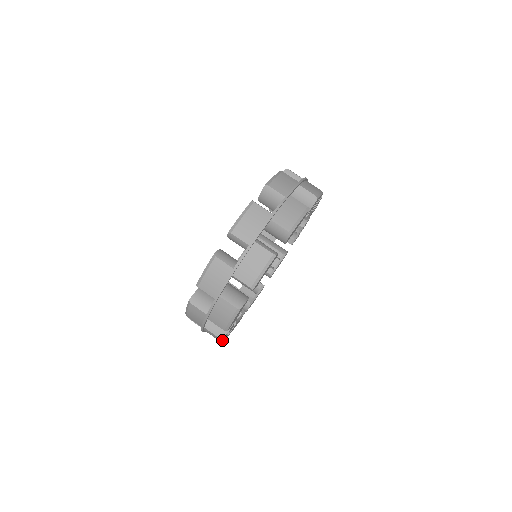
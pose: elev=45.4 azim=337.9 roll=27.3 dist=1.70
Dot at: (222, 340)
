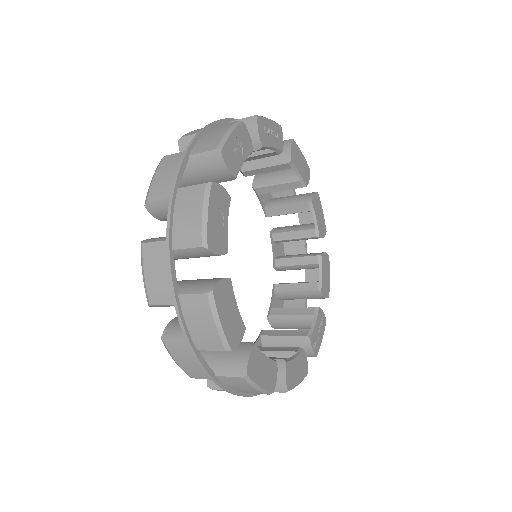
Dot at: (319, 348)
